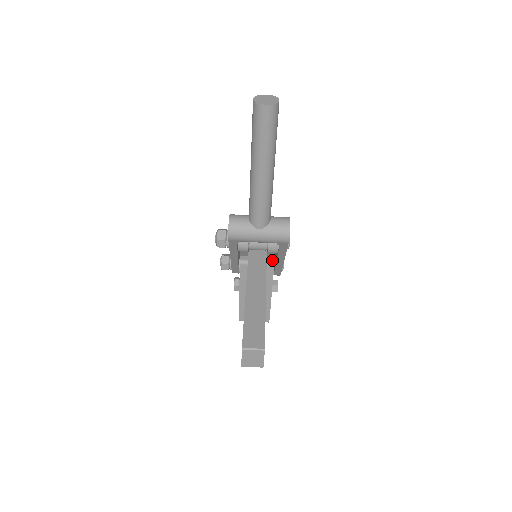
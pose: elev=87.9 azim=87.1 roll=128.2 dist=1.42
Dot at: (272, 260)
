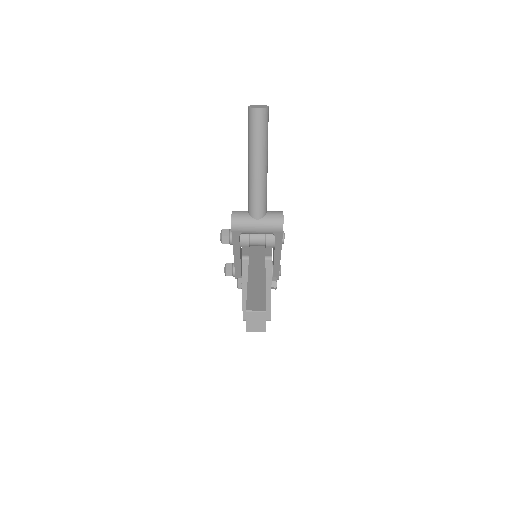
Dot at: (270, 255)
